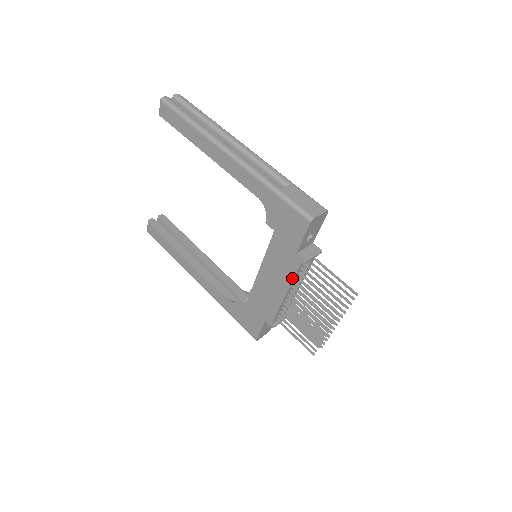
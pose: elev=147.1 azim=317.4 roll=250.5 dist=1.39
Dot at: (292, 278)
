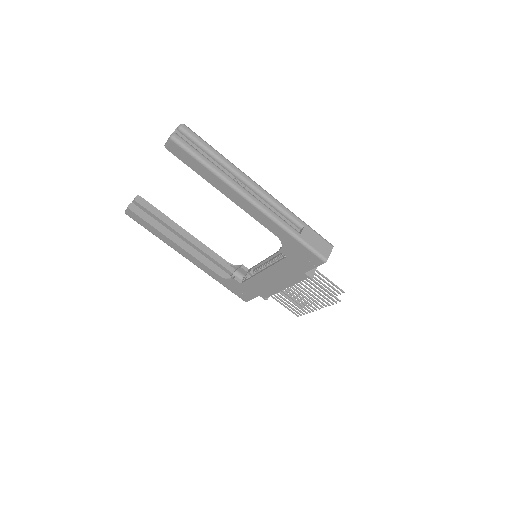
Dot at: (295, 283)
